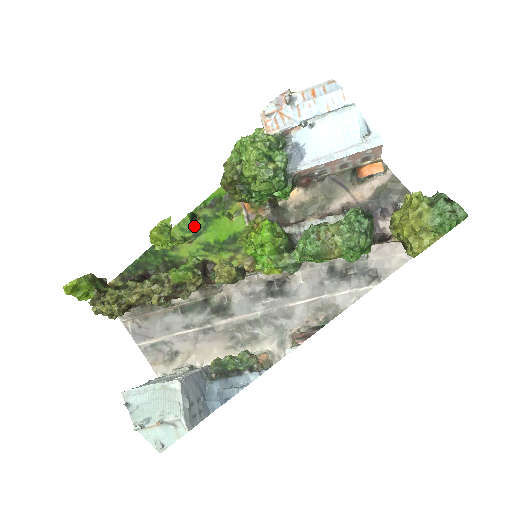
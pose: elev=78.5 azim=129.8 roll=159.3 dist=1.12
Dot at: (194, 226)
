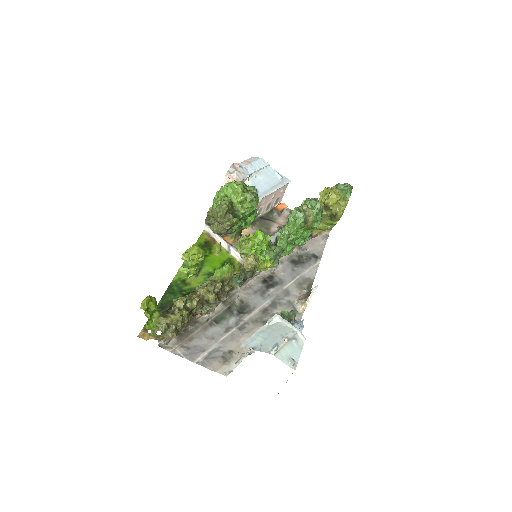
Dot at: occluded
